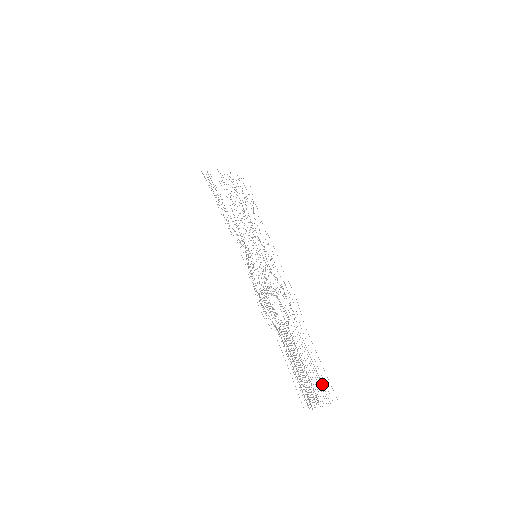
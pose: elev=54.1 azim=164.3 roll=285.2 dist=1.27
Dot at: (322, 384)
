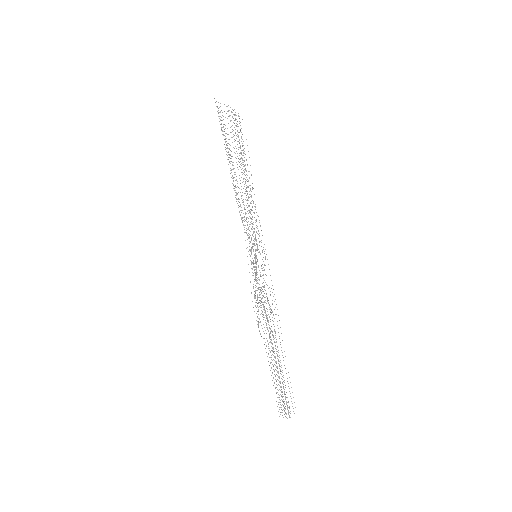
Dot at: occluded
